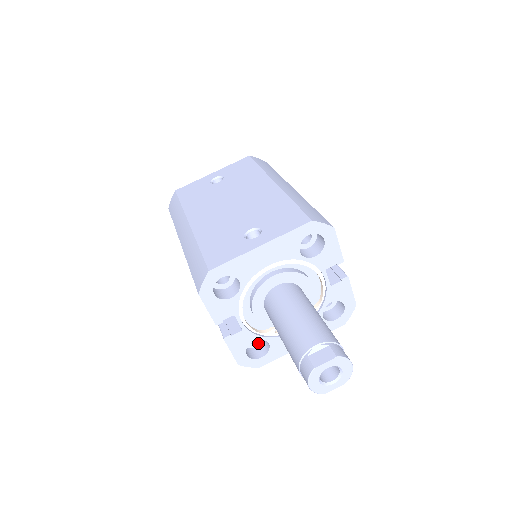
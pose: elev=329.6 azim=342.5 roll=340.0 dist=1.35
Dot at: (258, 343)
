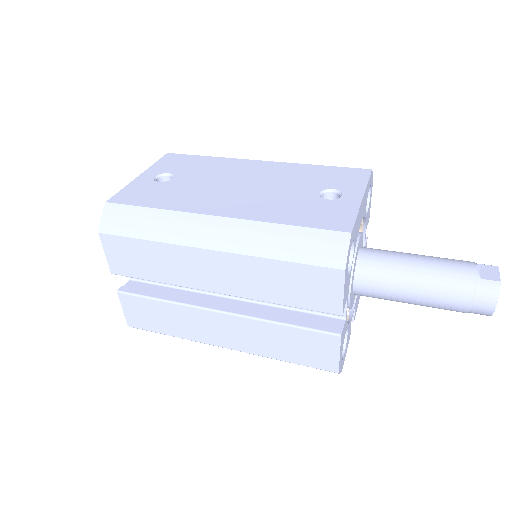
Dot at: occluded
